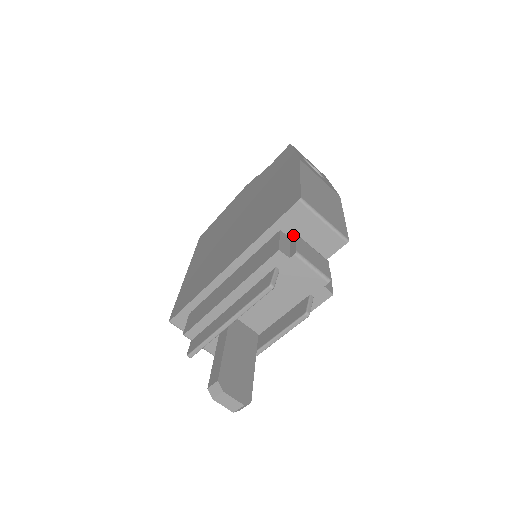
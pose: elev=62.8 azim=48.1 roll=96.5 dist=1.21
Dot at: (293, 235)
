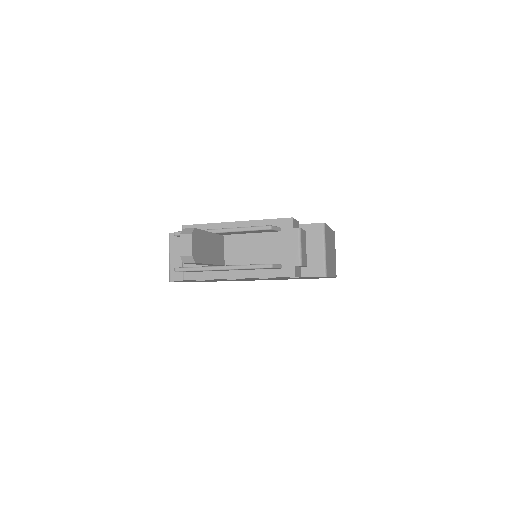
Dot at: occluded
